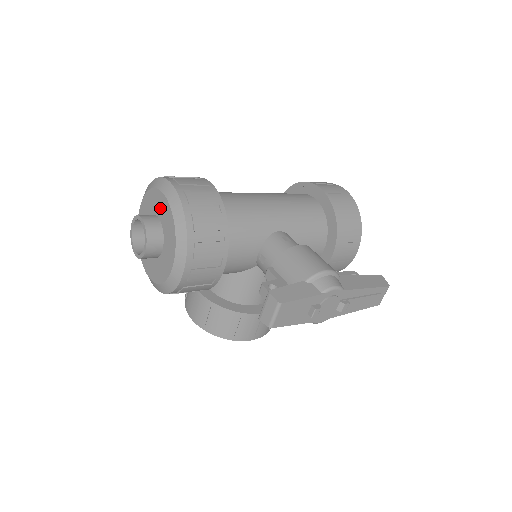
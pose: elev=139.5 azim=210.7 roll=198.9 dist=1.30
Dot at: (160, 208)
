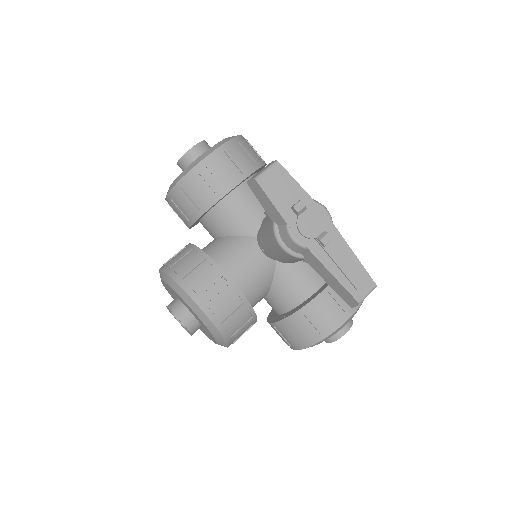
Dot at: occluded
